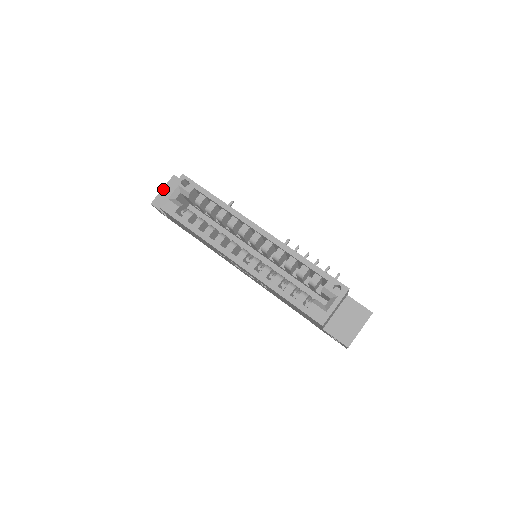
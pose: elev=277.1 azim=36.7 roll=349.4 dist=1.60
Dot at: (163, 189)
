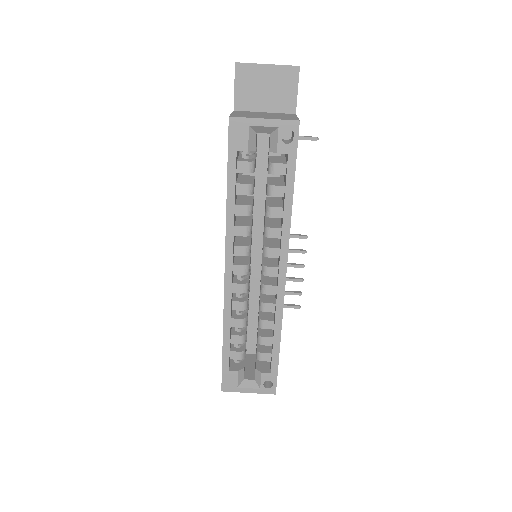
Dot at: (268, 66)
